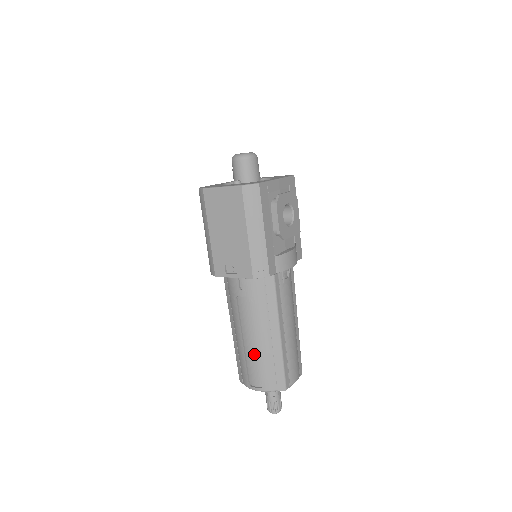
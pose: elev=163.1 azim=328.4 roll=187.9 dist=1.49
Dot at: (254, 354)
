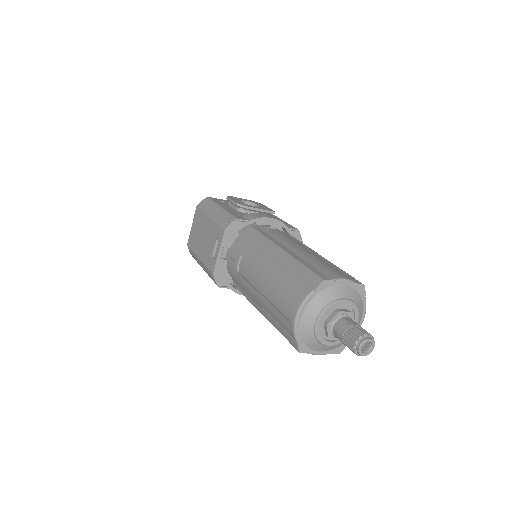
Dot at: (272, 288)
